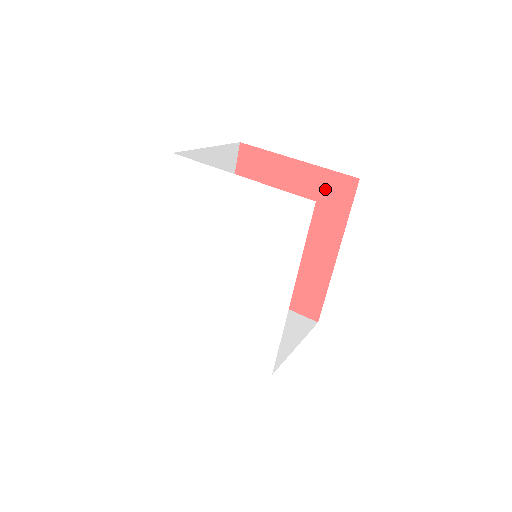
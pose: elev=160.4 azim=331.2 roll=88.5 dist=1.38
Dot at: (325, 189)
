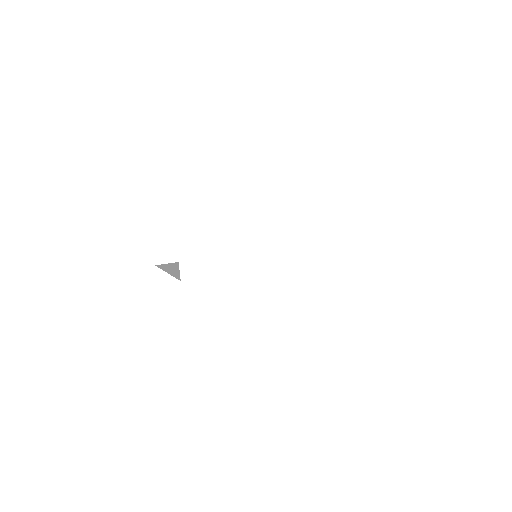
Dot at: occluded
